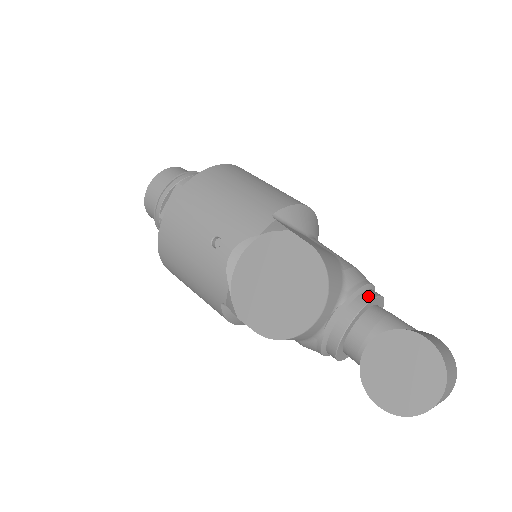
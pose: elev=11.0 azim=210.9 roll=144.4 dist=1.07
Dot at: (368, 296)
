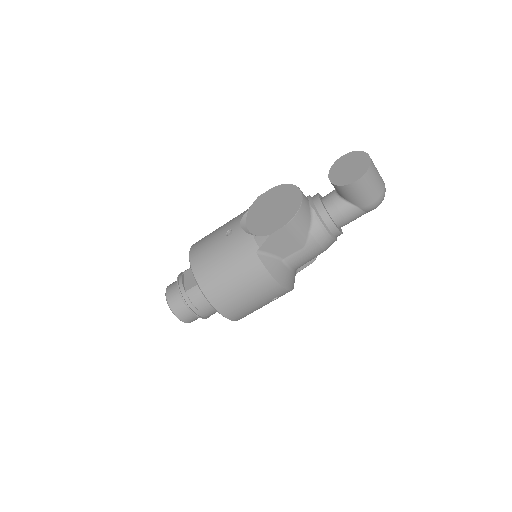
Dot at: occluded
